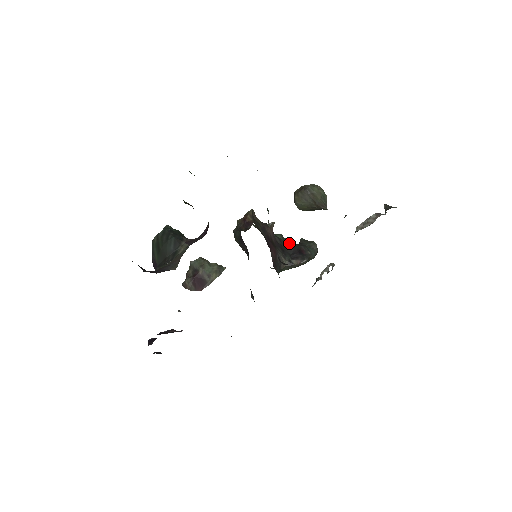
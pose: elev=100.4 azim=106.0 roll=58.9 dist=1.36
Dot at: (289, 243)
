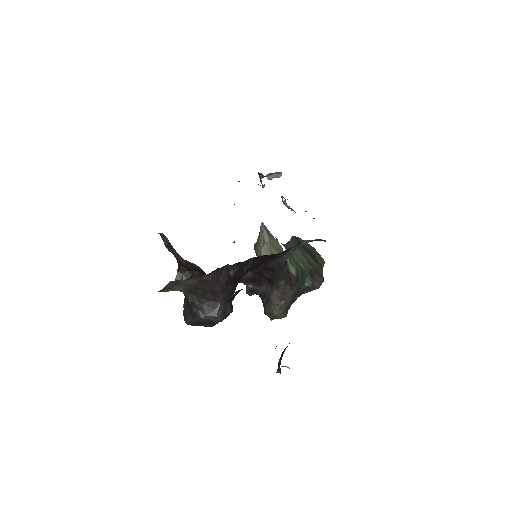
Dot at: occluded
